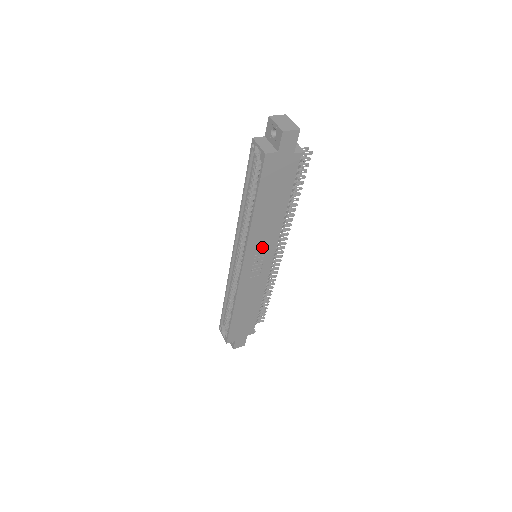
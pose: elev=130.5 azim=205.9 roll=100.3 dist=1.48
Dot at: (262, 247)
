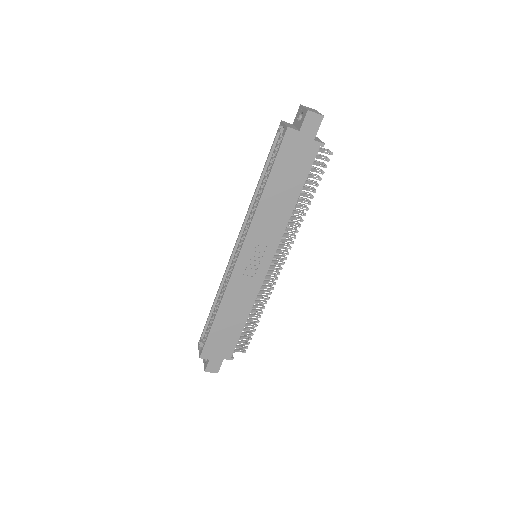
Dot at: (263, 240)
